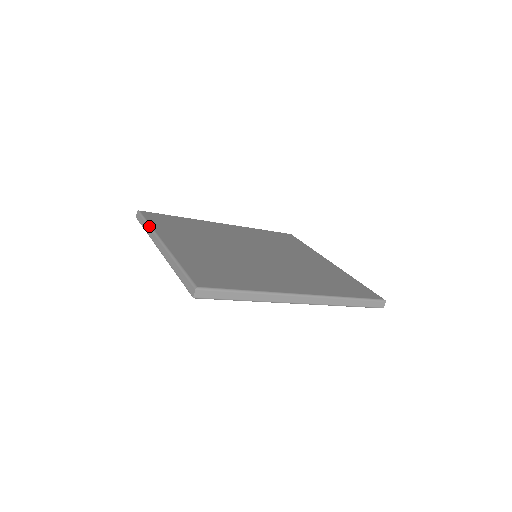
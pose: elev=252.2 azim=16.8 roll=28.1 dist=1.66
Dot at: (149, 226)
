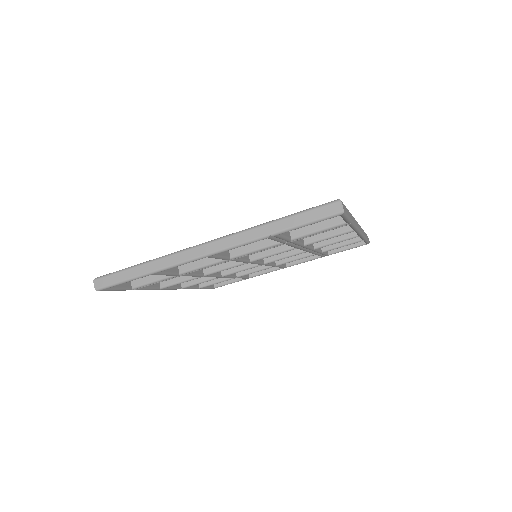
Dot at: (151, 260)
